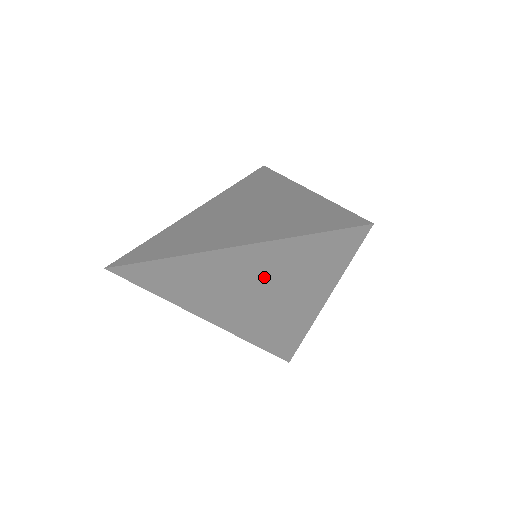
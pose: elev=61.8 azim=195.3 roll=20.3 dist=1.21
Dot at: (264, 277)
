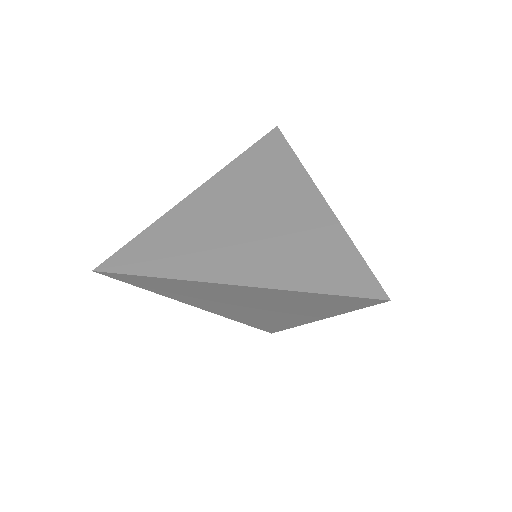
Dot at: (263, 301)
